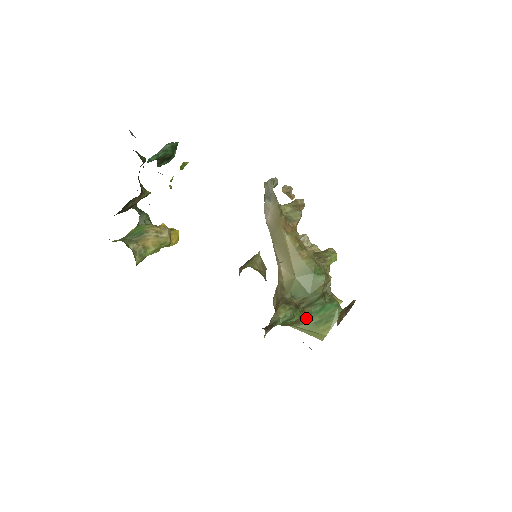
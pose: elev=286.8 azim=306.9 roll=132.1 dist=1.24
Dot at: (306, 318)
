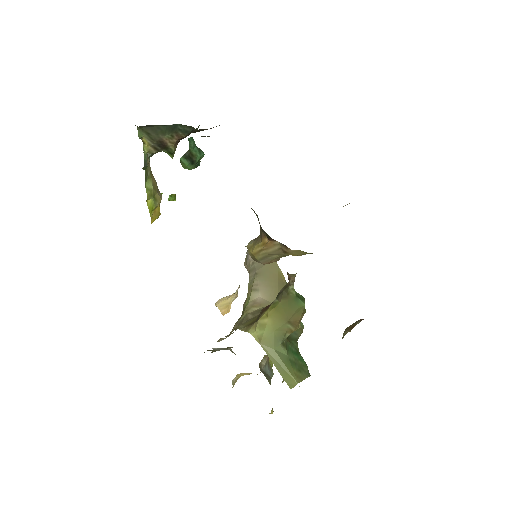
Dot at: (286, 345)
